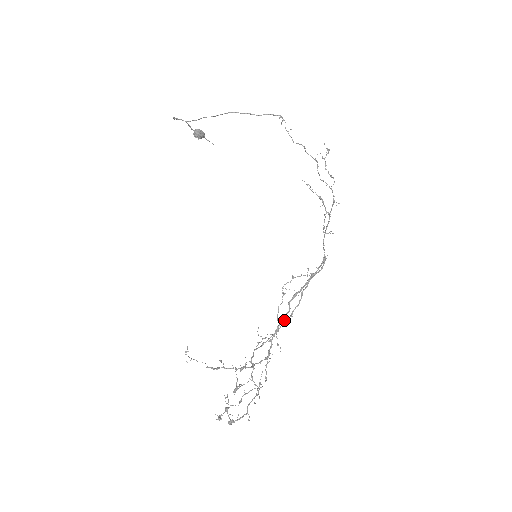
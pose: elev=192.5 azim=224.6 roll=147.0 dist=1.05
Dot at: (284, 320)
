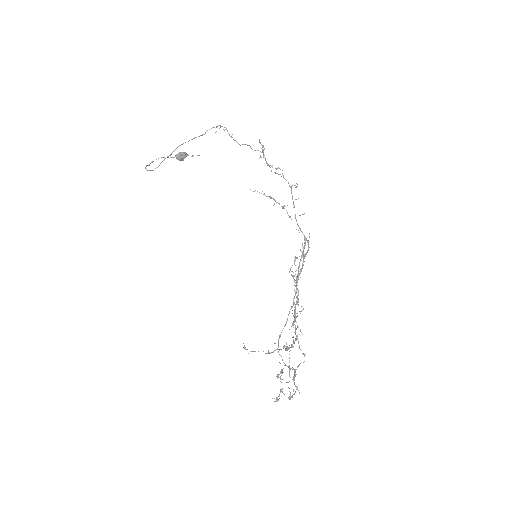
Dot at: (297, 303)
